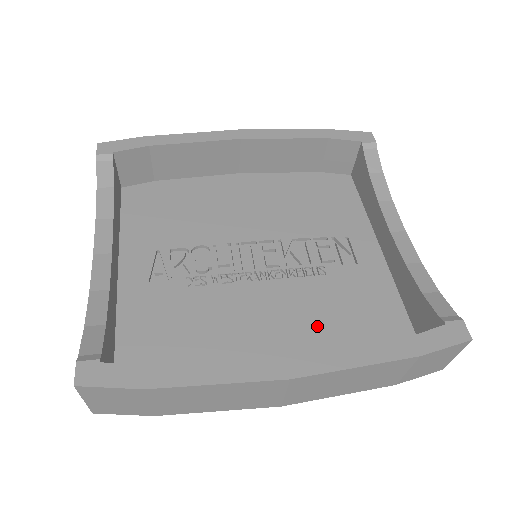
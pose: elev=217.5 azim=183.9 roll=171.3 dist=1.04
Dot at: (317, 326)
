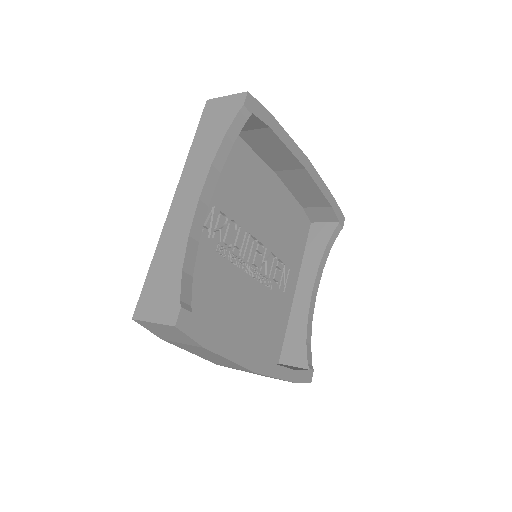
Dot at: (254, 324)
